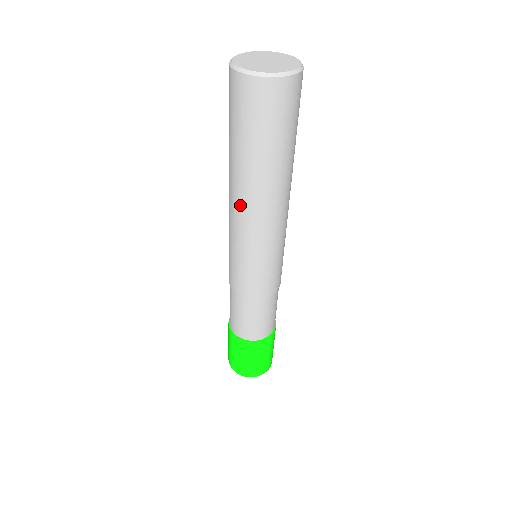
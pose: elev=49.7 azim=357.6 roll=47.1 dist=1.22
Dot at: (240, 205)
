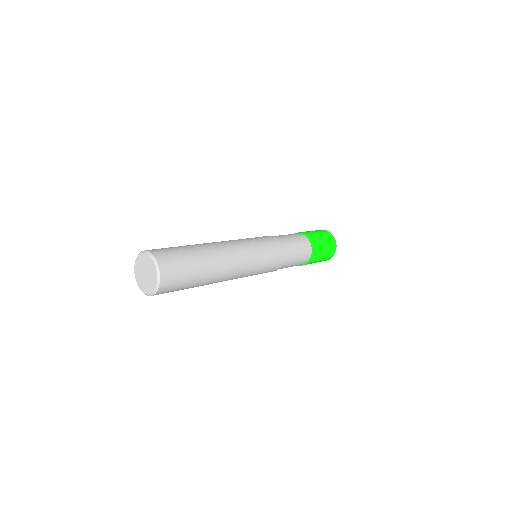
Dot at: occluded
